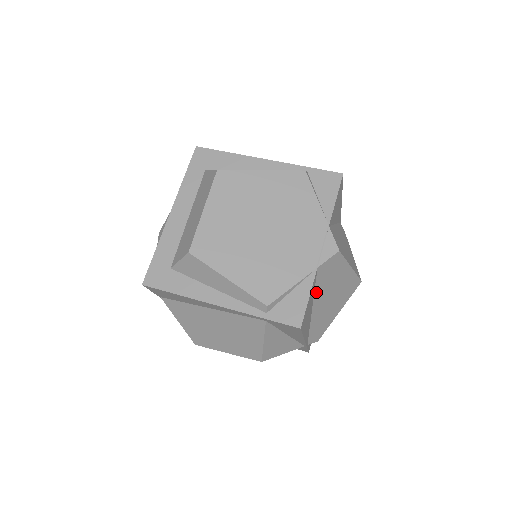
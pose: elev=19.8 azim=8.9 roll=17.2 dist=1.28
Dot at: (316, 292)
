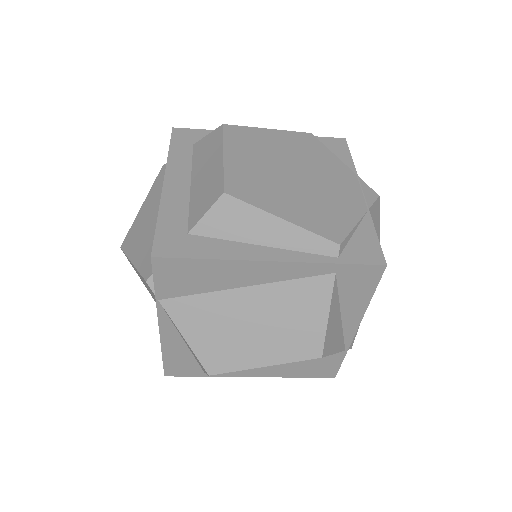
Dot at: occluded
